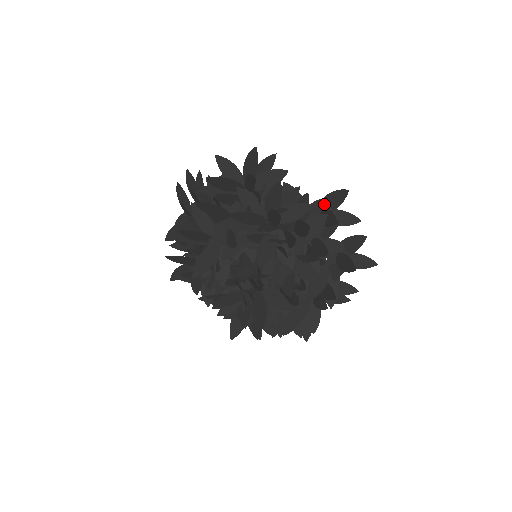
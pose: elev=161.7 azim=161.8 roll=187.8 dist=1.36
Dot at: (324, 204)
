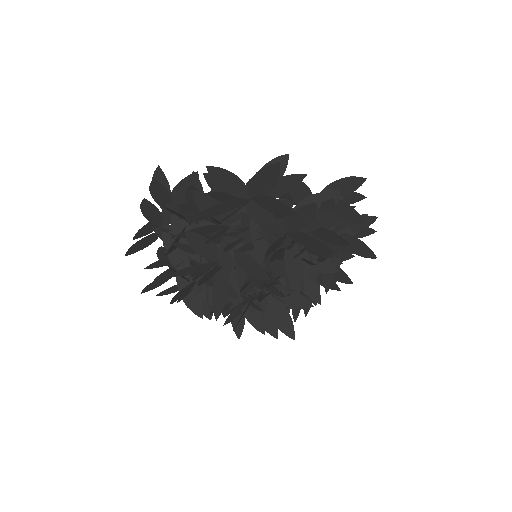
Dot at: (331, 190)
